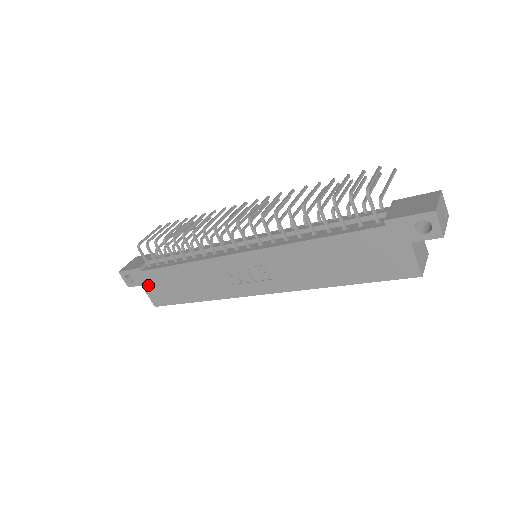
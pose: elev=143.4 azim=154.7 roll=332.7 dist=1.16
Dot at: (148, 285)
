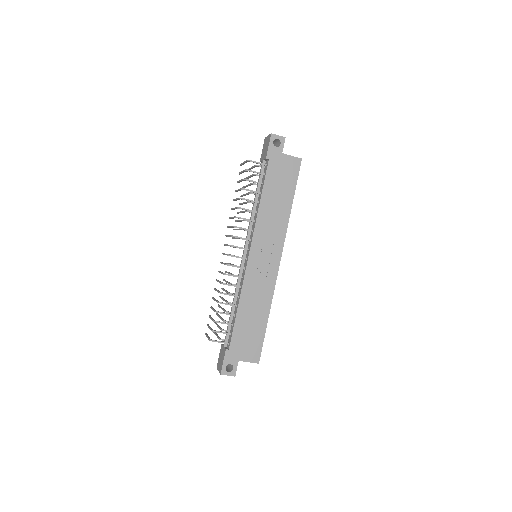
Dot at: (241, 354)
